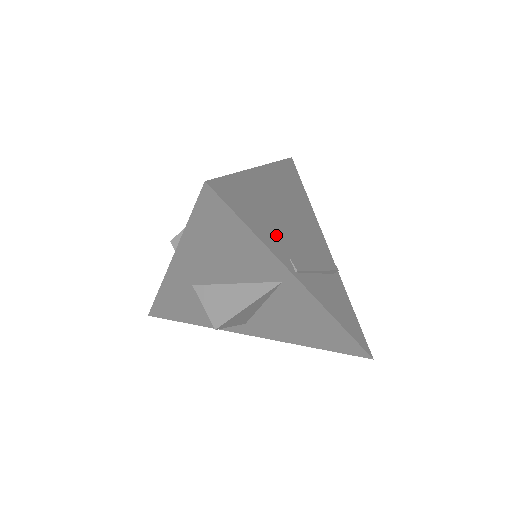
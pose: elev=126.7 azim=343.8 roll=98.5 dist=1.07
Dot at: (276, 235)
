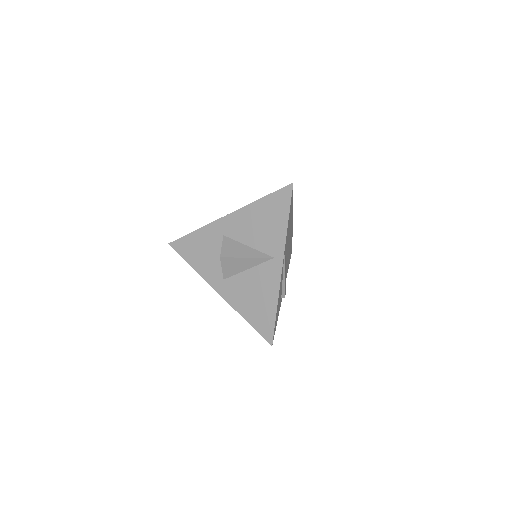
Dot at: (287, 239)
